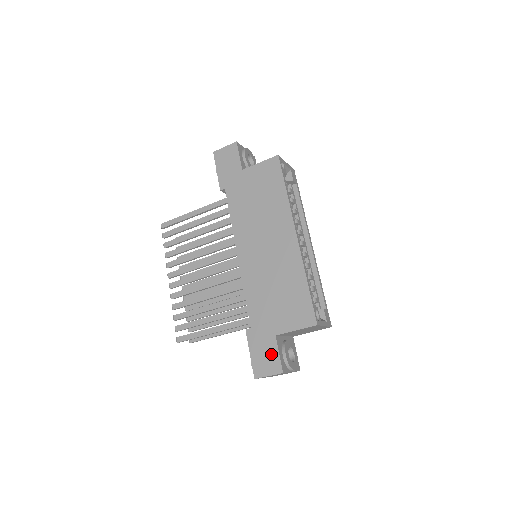
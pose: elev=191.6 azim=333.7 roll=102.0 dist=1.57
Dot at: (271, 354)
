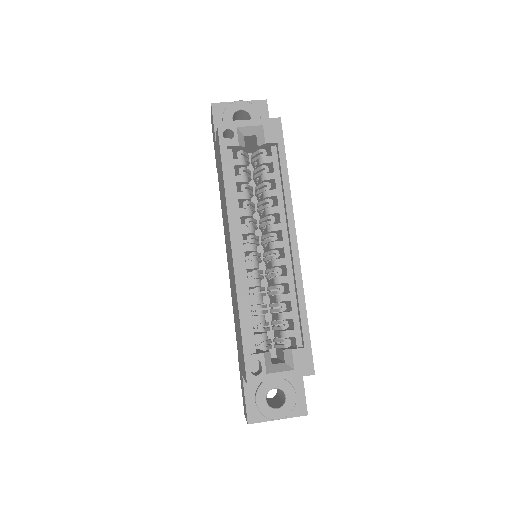
Dot at: (243, 395)
